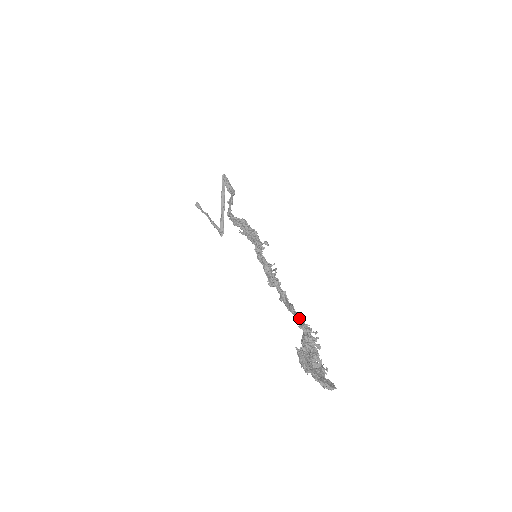
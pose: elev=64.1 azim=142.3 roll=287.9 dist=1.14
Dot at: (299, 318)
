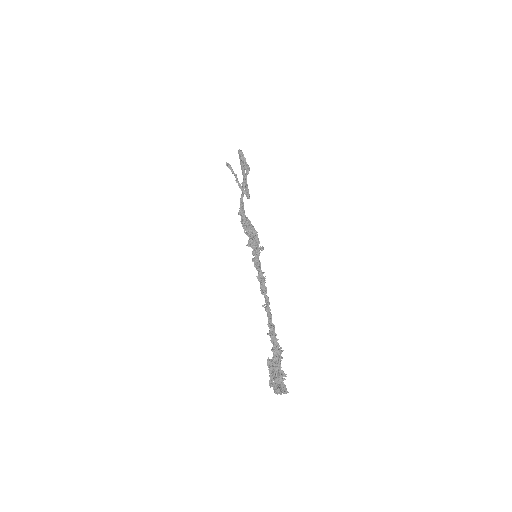
Dot at: (270, 336)
